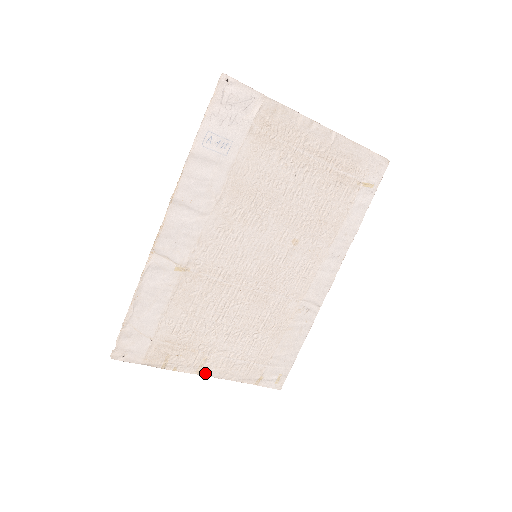
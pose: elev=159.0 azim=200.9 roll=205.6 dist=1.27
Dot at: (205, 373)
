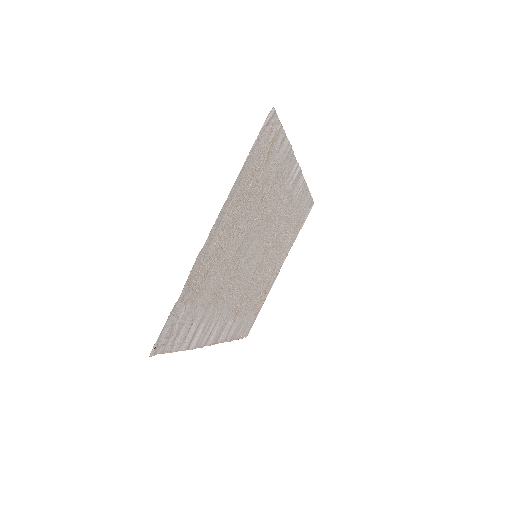
Dot at: occluded
